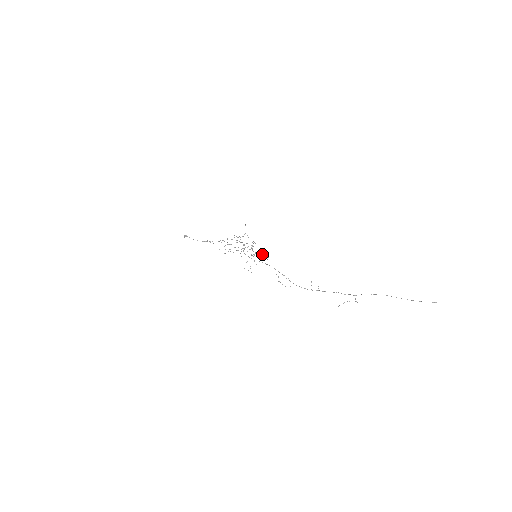
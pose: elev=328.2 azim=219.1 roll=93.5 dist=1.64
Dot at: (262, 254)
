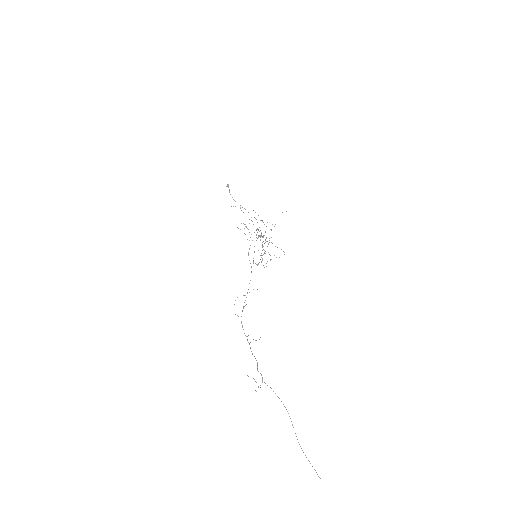
Dot at: (284, 254)
